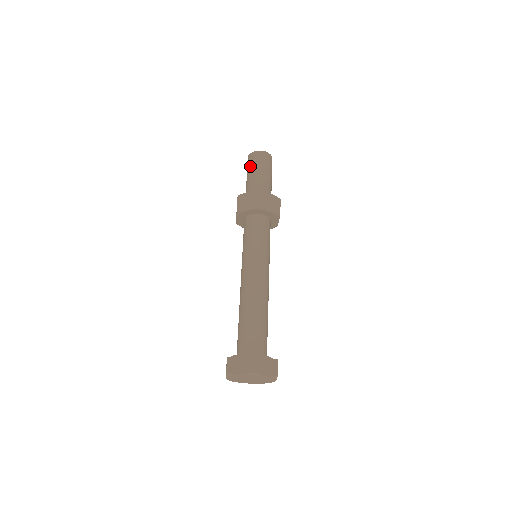
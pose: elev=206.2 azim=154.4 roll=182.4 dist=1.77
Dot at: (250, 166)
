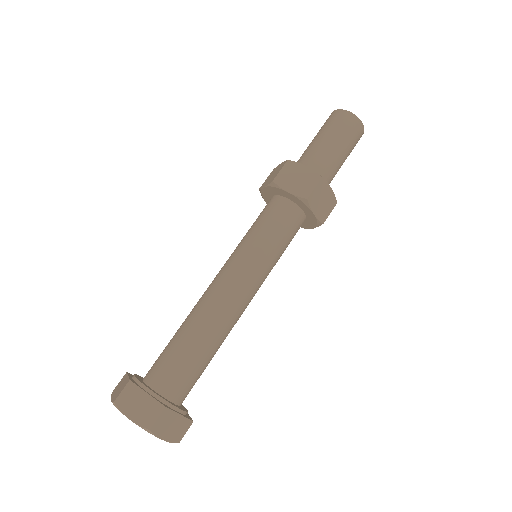
Dot at: (330, 127)
